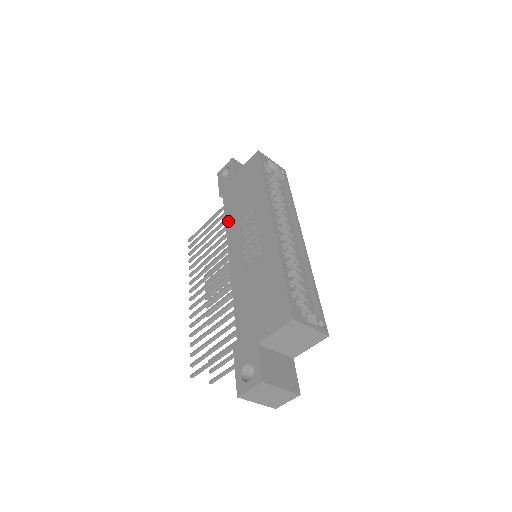
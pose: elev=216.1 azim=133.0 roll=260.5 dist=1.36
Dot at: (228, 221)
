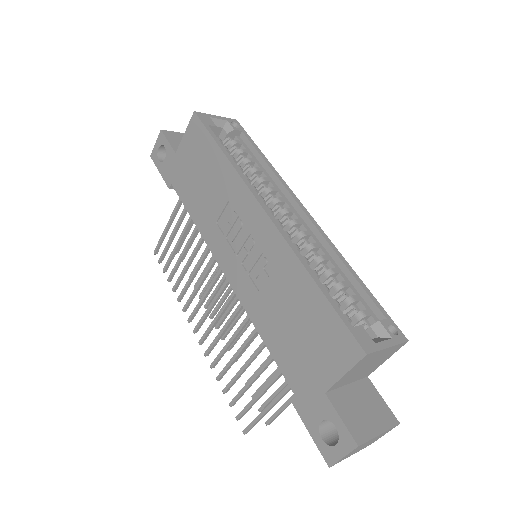
Dot at: (198, 222)
